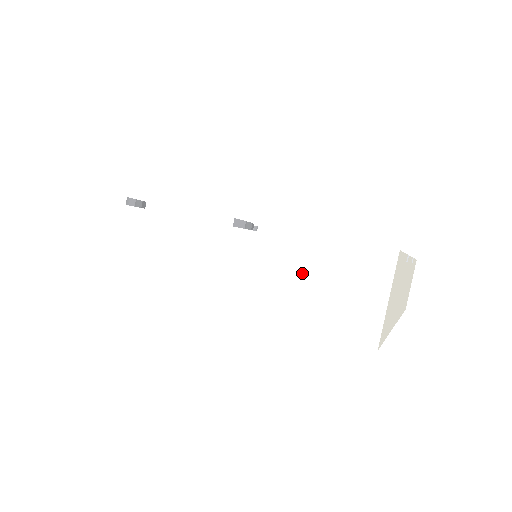
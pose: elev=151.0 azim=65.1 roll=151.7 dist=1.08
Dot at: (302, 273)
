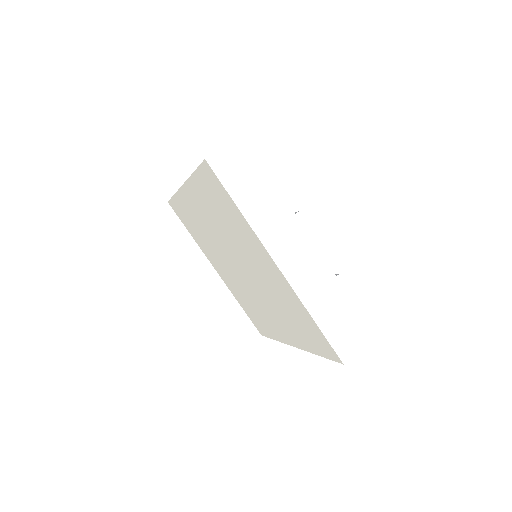
Dot at: occluded
